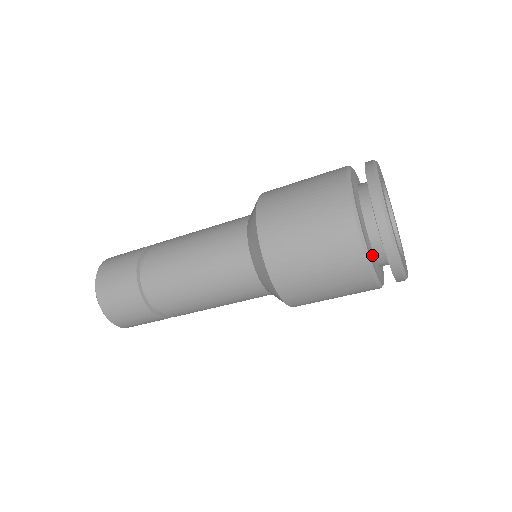
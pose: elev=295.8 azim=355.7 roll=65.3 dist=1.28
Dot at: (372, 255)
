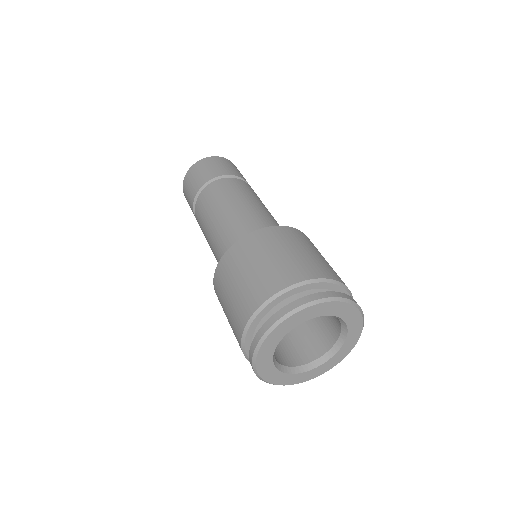
Dot at: occluded
